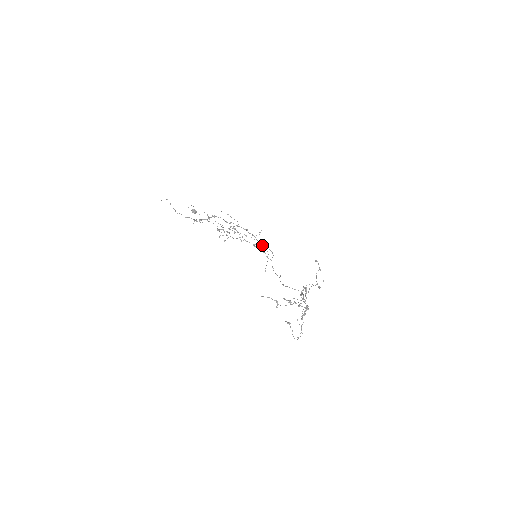
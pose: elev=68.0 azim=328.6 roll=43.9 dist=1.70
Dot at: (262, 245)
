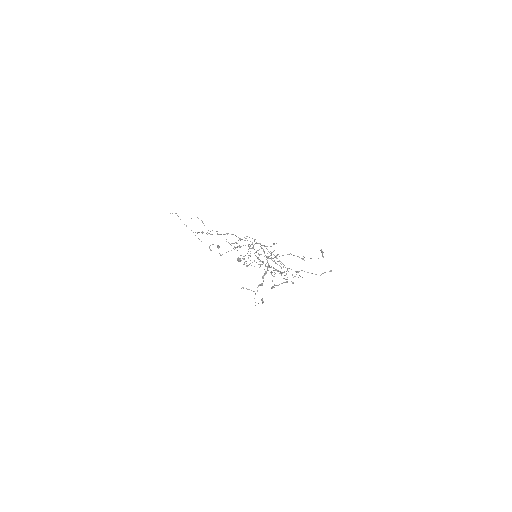
Dot at: (271, 252)
